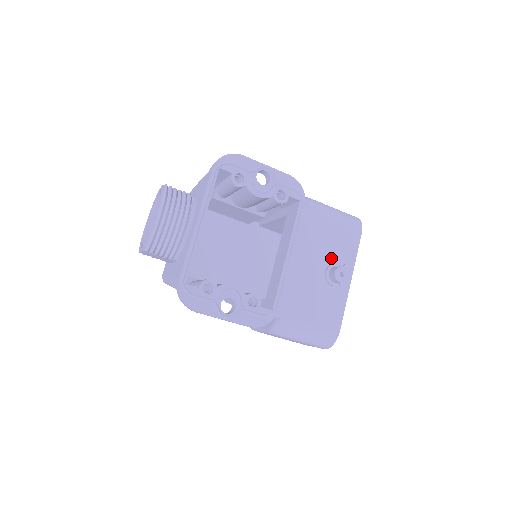
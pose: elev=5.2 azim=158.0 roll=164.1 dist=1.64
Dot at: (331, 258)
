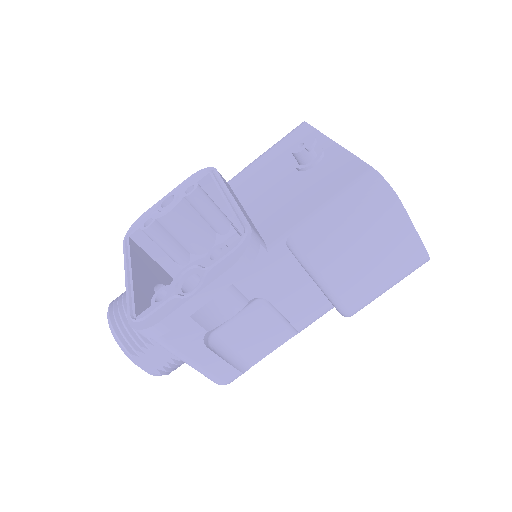
Dot at: (293, 160)
